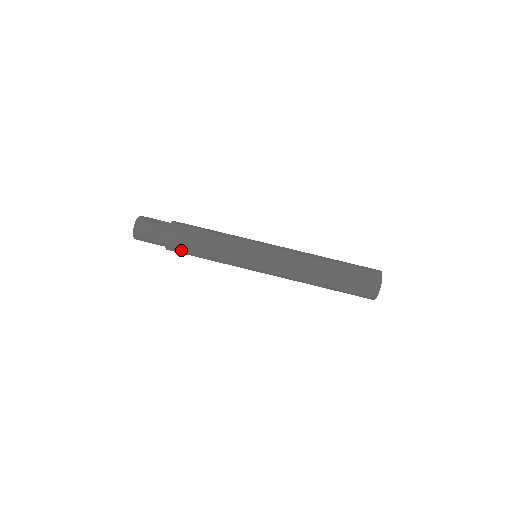
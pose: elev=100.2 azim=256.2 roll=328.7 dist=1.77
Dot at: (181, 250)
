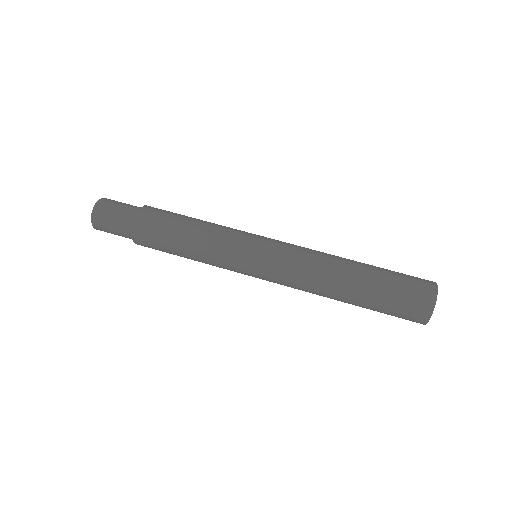
Dot at: occluded
